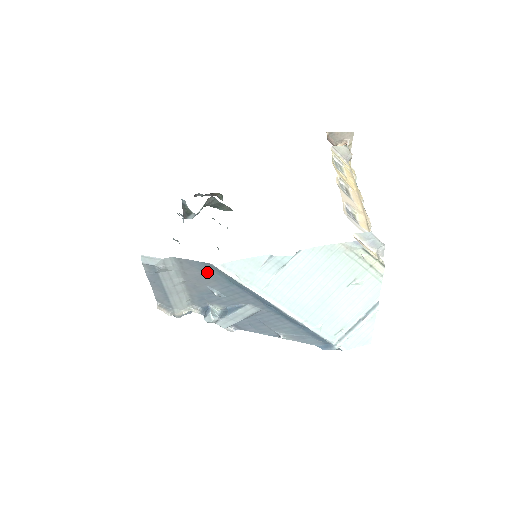
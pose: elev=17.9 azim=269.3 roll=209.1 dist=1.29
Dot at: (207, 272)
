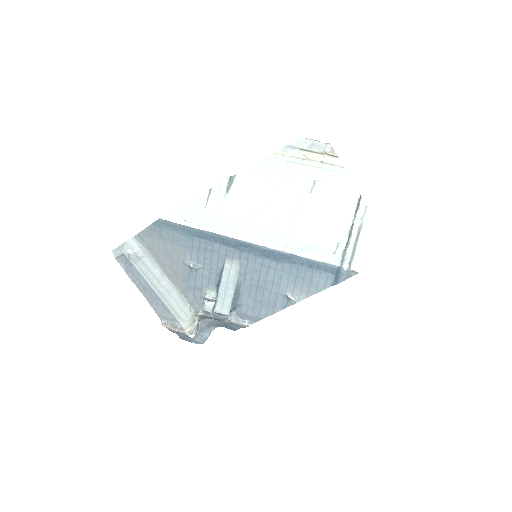
Dot at: (166, 236)
